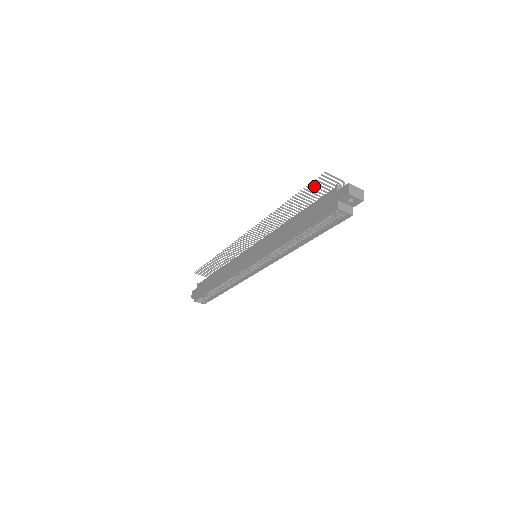
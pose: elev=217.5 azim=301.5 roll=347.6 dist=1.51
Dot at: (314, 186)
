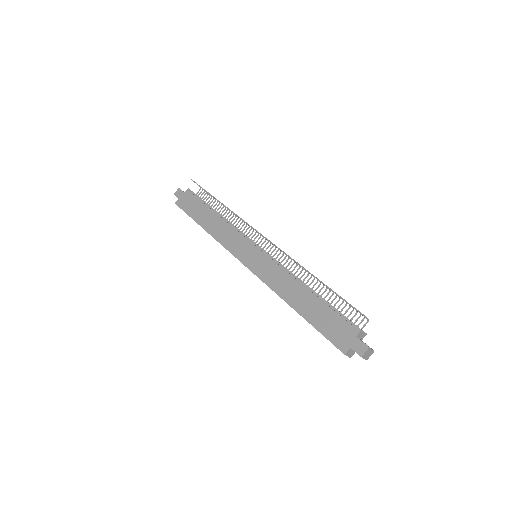
Dot at: (345, 301)
